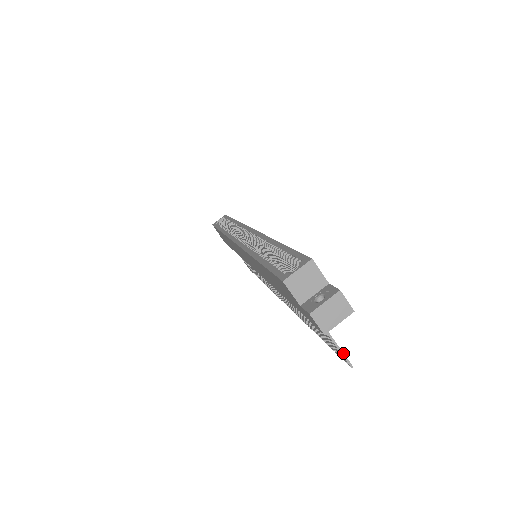
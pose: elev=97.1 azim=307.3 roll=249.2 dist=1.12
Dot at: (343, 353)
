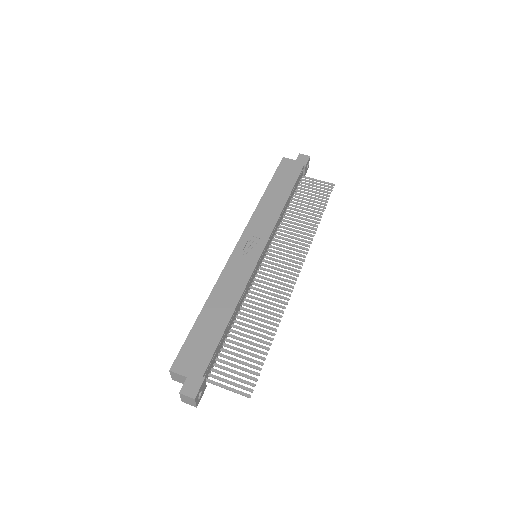
Dot at: (238, 393)
